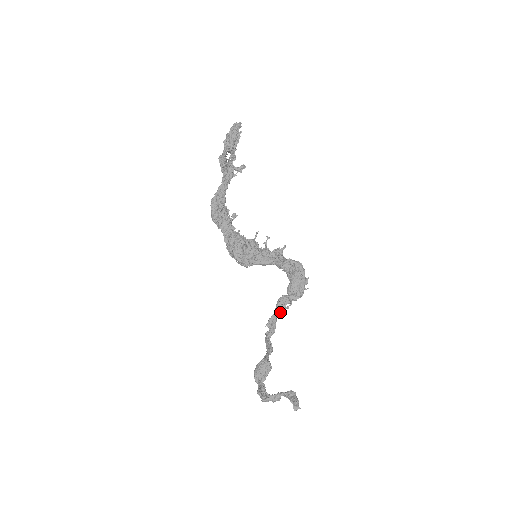
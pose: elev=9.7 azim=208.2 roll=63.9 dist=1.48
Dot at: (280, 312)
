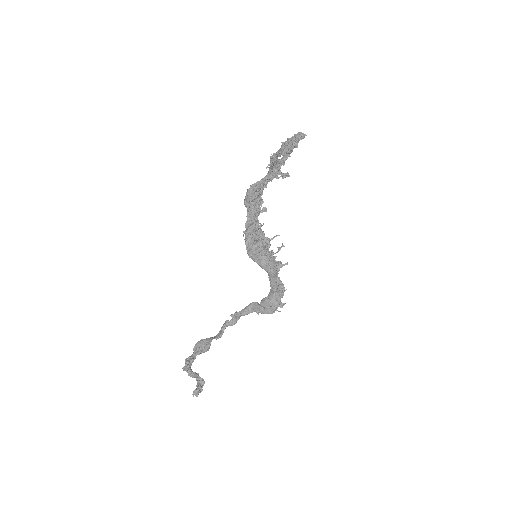
Dot at: (247, 313)
